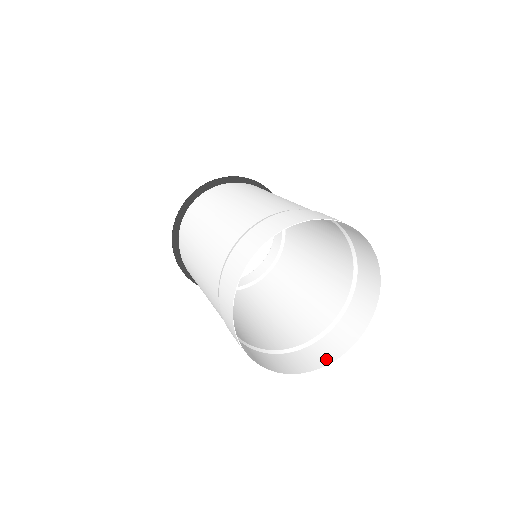
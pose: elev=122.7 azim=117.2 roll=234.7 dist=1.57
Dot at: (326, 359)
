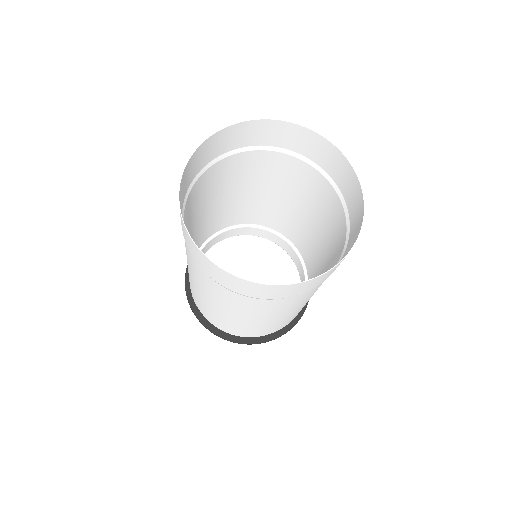
Dot at: (312, 280)
